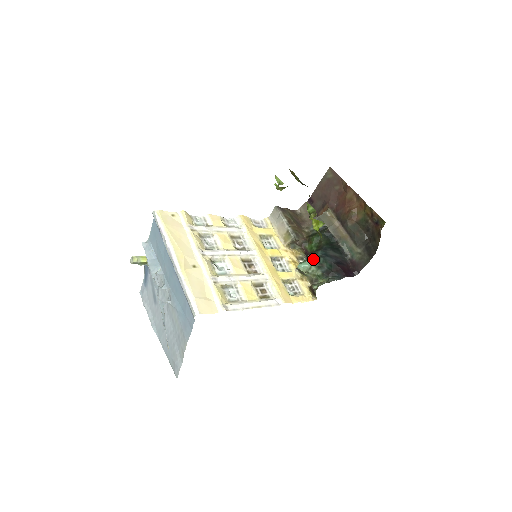
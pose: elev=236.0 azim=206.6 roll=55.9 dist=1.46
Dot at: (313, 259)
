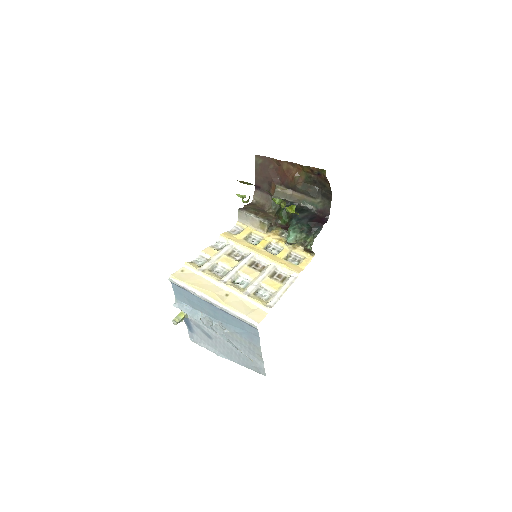
Dot at: (294, 229)
